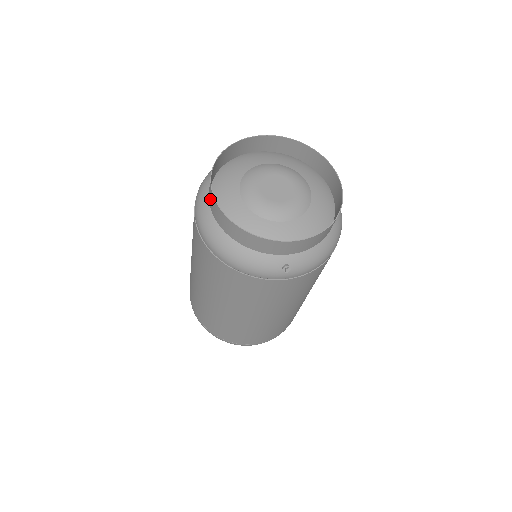
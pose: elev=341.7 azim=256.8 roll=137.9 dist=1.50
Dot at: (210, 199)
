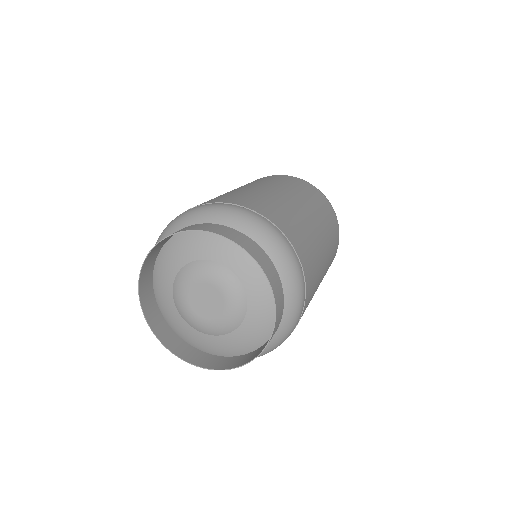
Dot at: (150, 262)
